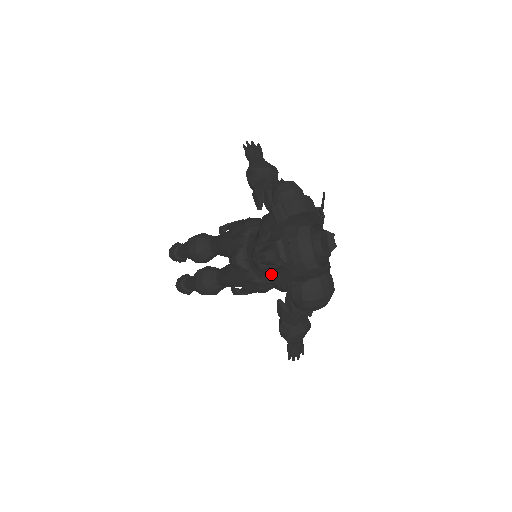
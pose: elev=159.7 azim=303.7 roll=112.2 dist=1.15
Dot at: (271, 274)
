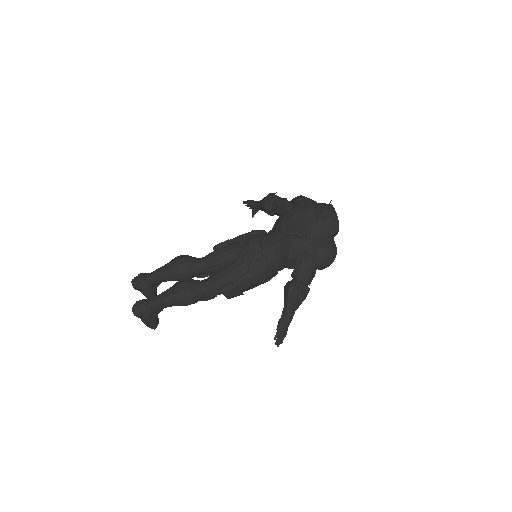
Dot at: (302, 230)
